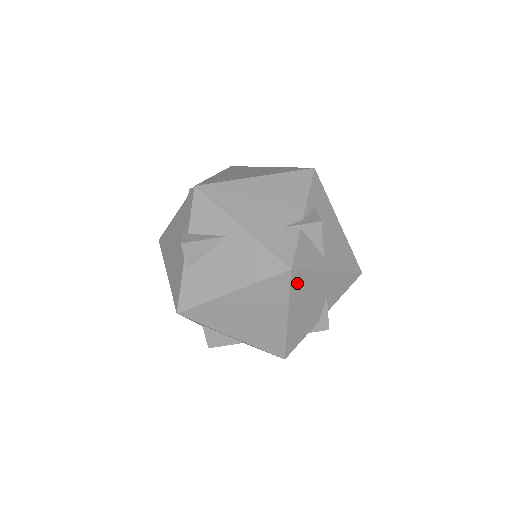
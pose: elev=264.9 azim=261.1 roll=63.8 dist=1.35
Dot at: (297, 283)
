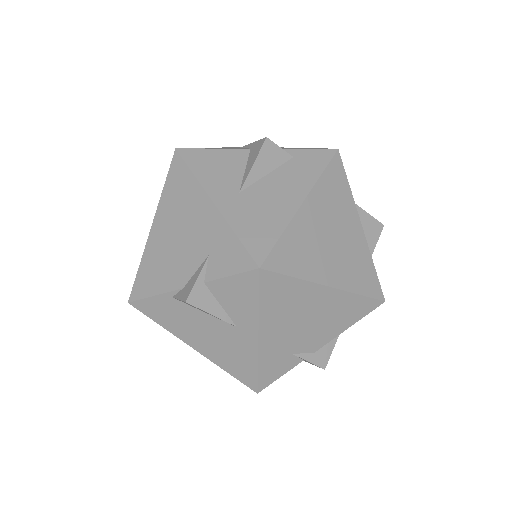
Dot at: occluded
